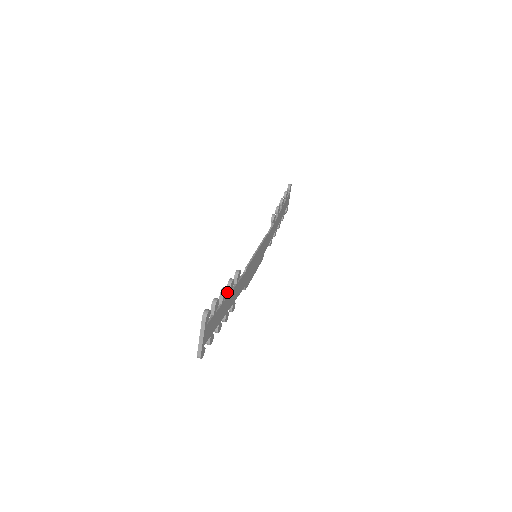
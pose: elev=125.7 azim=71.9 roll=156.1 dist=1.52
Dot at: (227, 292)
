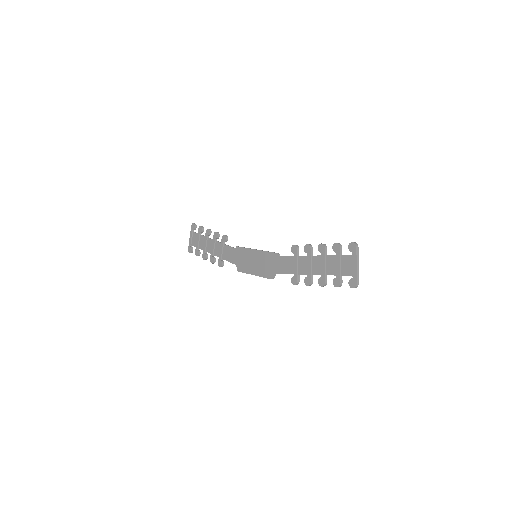
Dot at: (311, 254)
